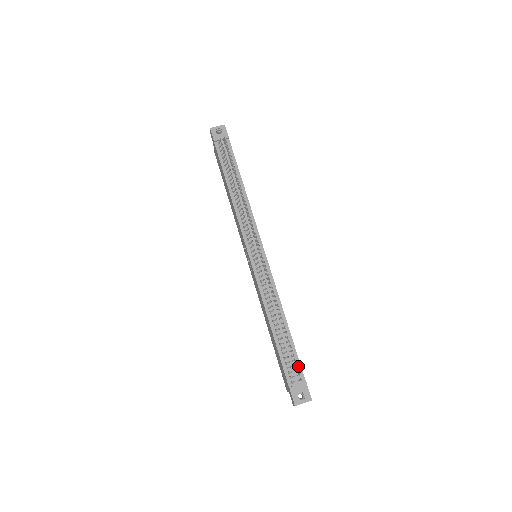
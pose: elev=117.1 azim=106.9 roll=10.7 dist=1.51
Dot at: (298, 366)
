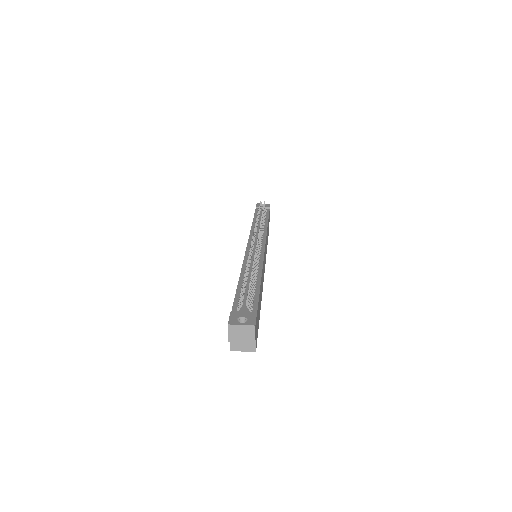
Dot at: (254, 303)
